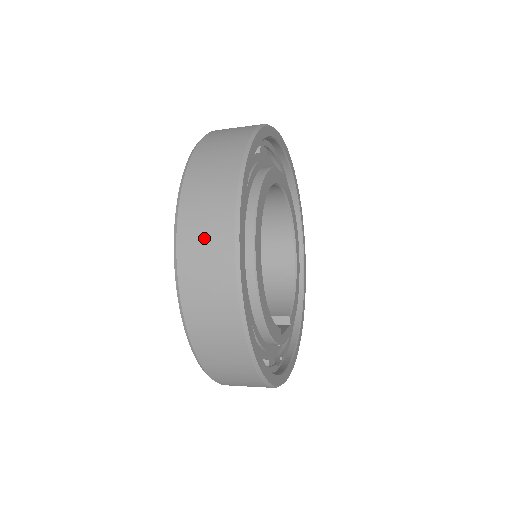
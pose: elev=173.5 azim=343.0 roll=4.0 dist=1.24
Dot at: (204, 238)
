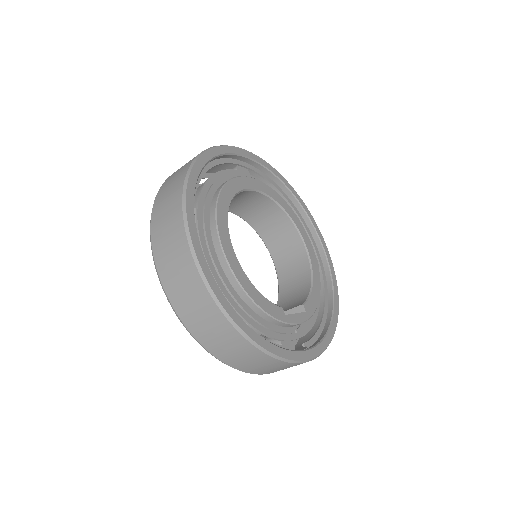
Dot at: (166, 226)
